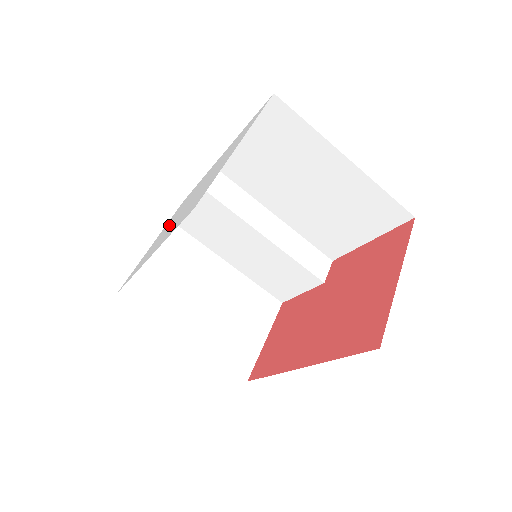
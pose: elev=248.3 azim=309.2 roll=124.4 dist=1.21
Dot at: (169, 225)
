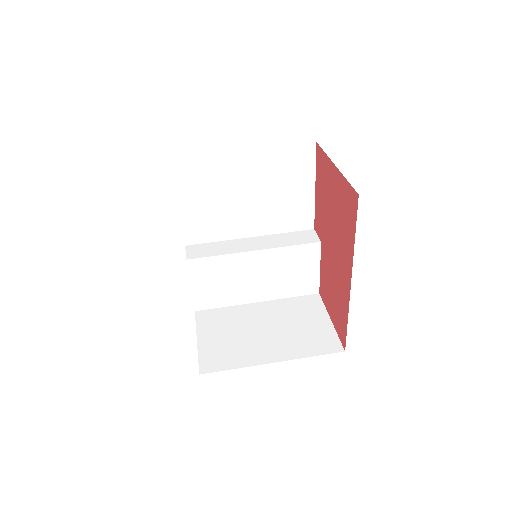
Dot at: occluded
